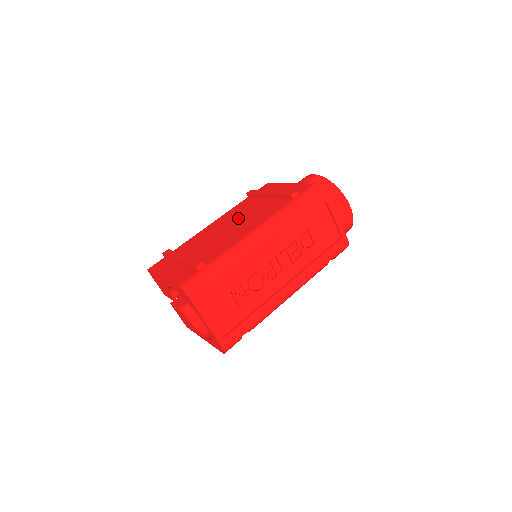
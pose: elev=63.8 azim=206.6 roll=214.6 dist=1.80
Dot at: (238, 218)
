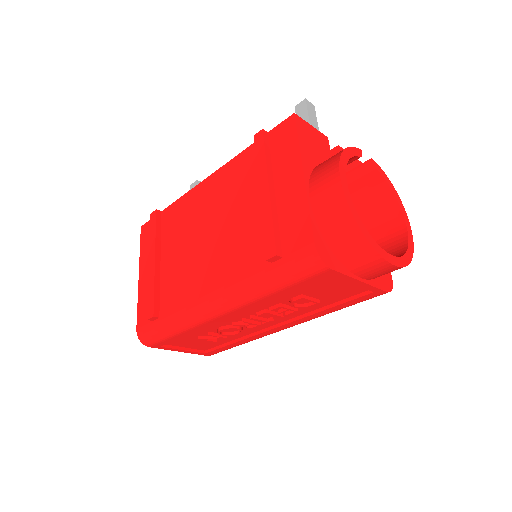
Dot at: (220, 217)
